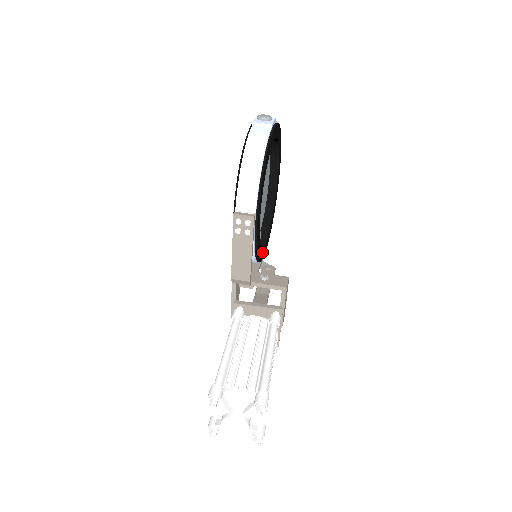
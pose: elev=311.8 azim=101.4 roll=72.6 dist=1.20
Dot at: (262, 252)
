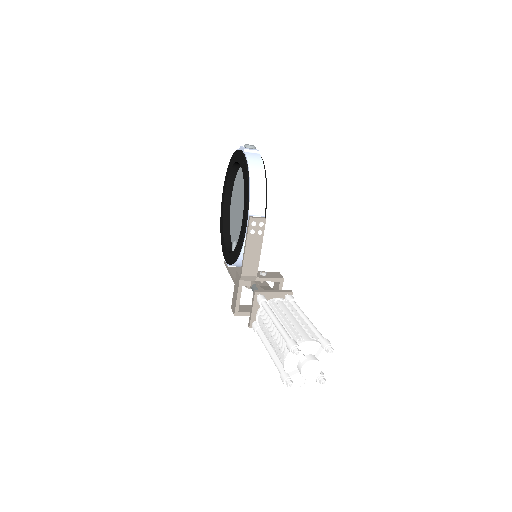
Dot at: occluded
